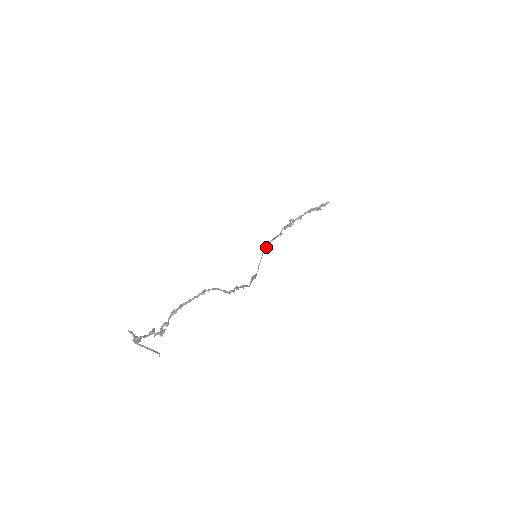
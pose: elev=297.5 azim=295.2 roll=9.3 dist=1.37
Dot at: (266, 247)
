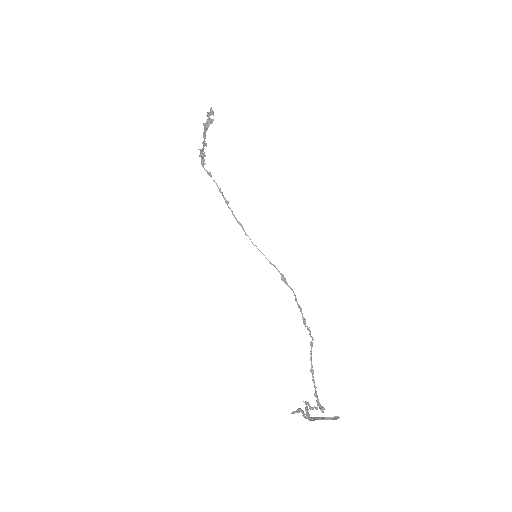
Dot at: occluded
